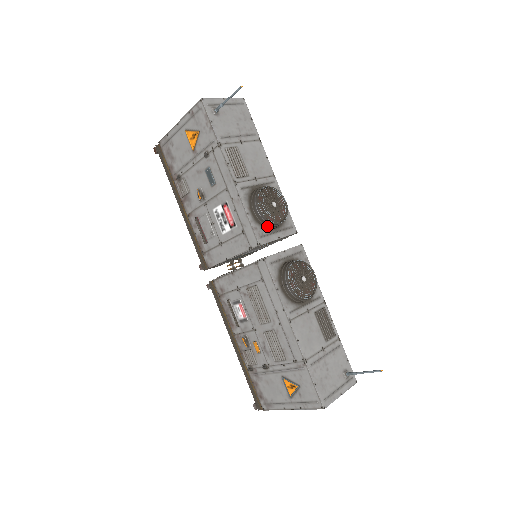
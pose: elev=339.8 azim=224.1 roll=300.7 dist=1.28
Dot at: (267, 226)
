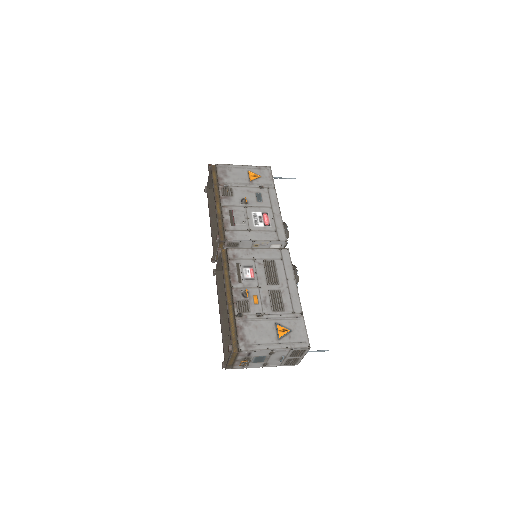
Dot at: occluded
